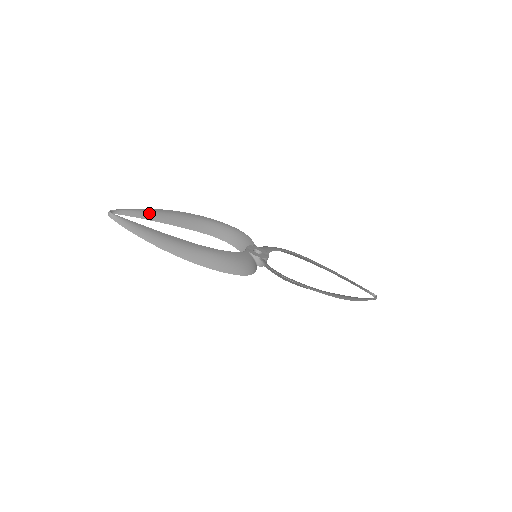
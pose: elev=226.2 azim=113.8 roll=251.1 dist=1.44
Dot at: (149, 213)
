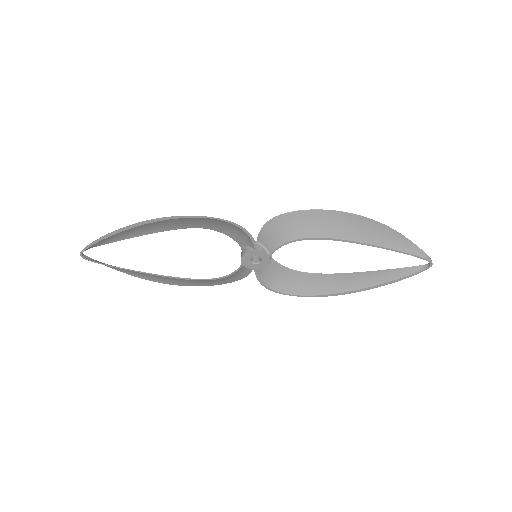
Dot at: occluded
